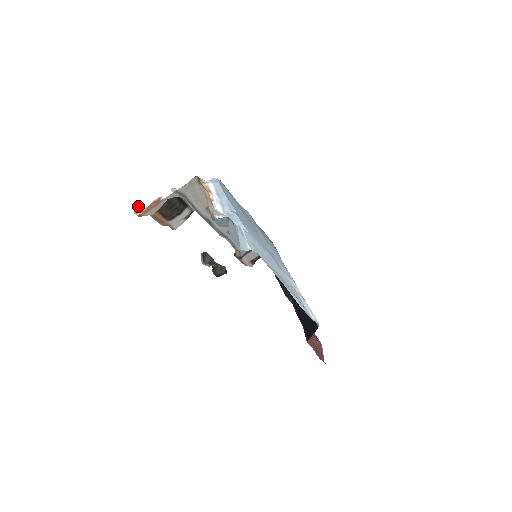
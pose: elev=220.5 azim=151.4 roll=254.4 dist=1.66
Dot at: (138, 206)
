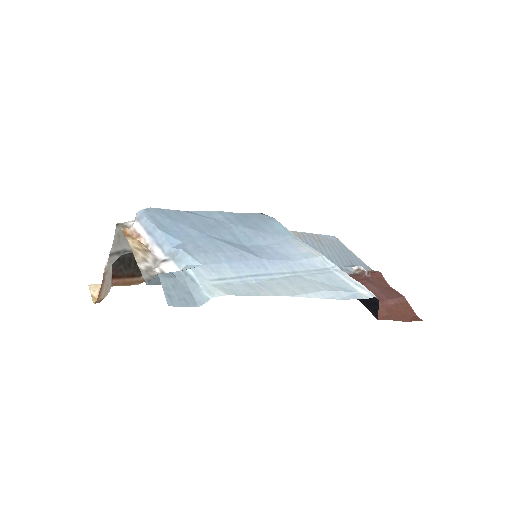
Dot at: (95, 287)
